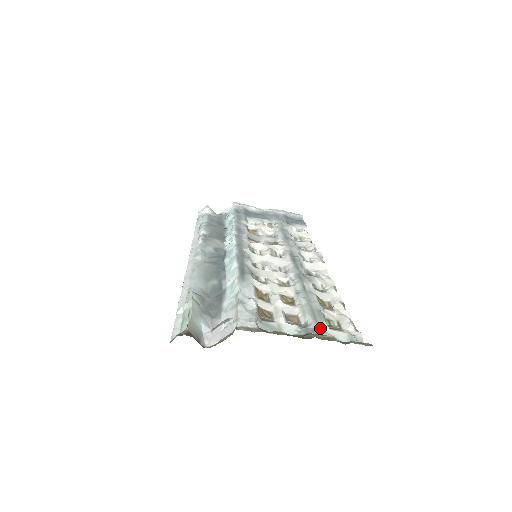
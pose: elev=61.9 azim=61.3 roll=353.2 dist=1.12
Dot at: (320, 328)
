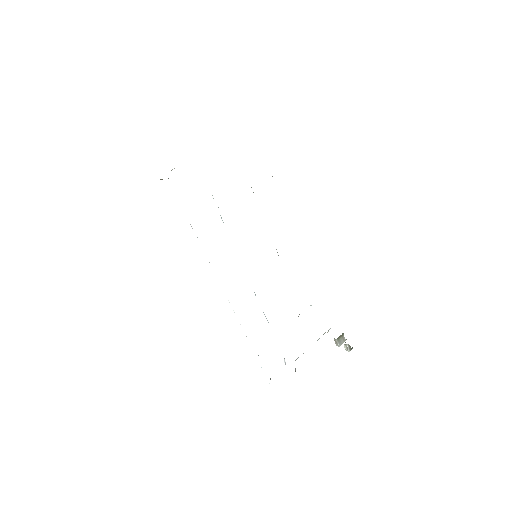
Dot at: occluded
